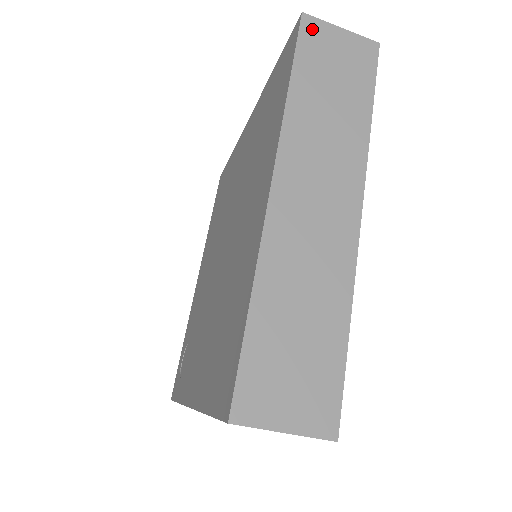
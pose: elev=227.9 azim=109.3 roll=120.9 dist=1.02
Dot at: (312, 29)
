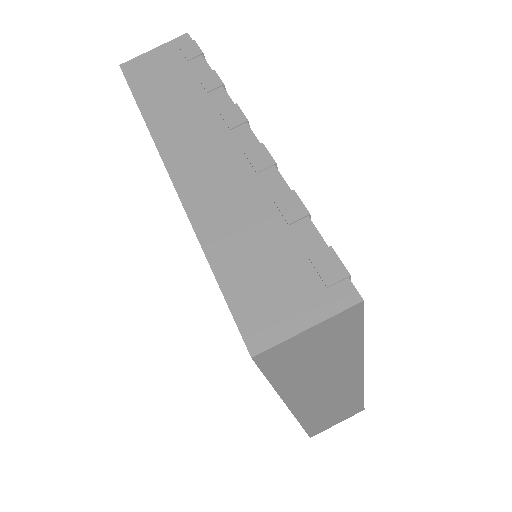
Dot at: occluded
